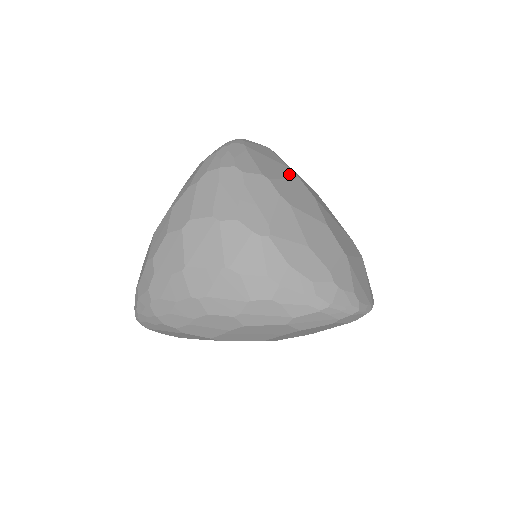
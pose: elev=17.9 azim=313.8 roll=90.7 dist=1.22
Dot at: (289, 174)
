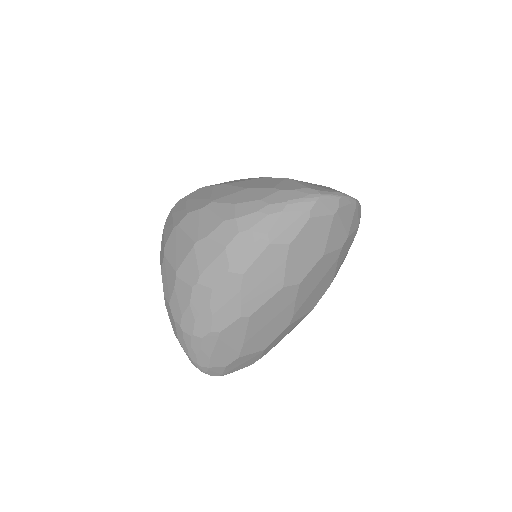
Dot at: occluded
